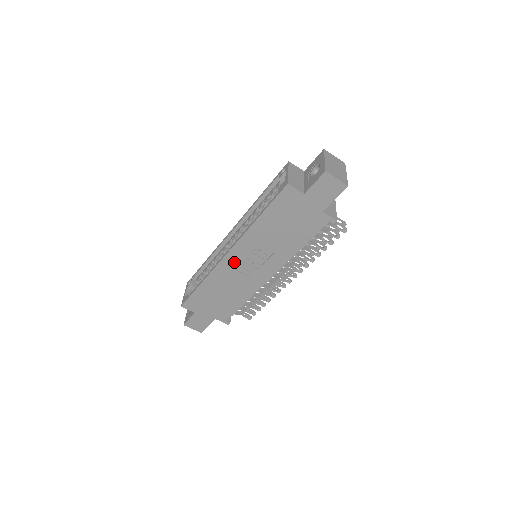
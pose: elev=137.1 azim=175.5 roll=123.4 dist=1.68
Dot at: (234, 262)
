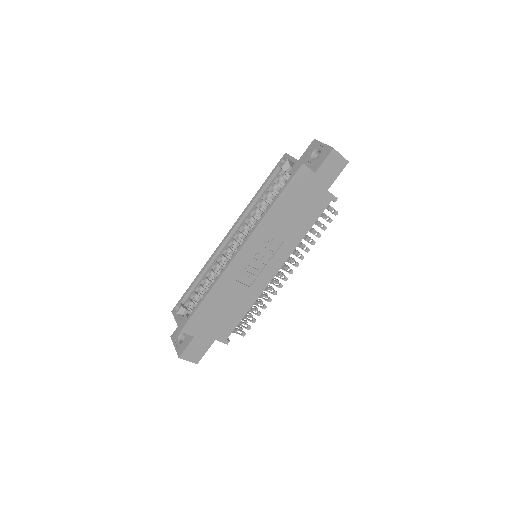
Dot at: (244, 260)
